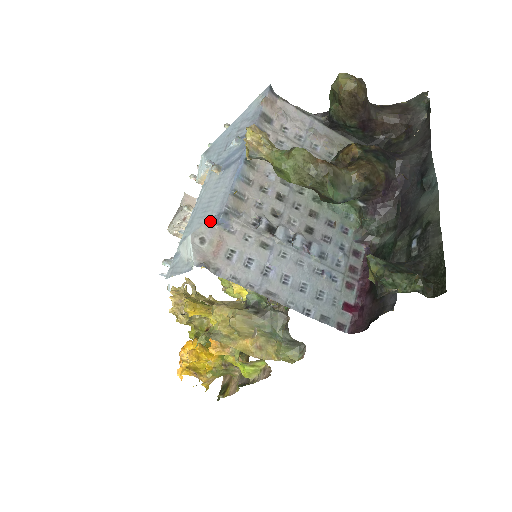
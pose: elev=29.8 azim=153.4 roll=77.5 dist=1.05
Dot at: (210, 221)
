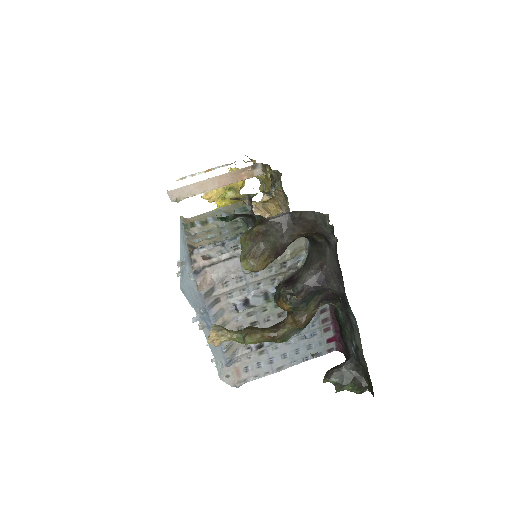
Dot at: (224, 367)
